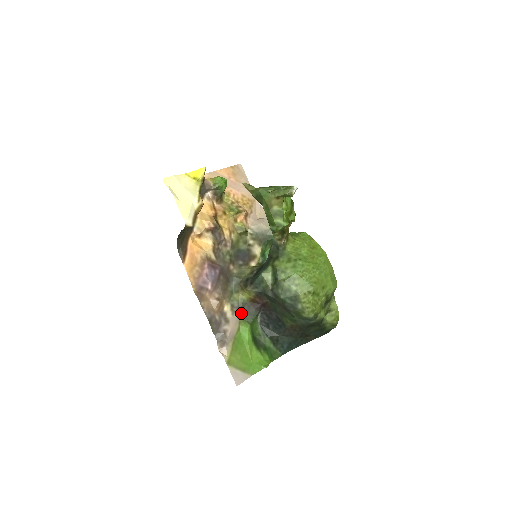
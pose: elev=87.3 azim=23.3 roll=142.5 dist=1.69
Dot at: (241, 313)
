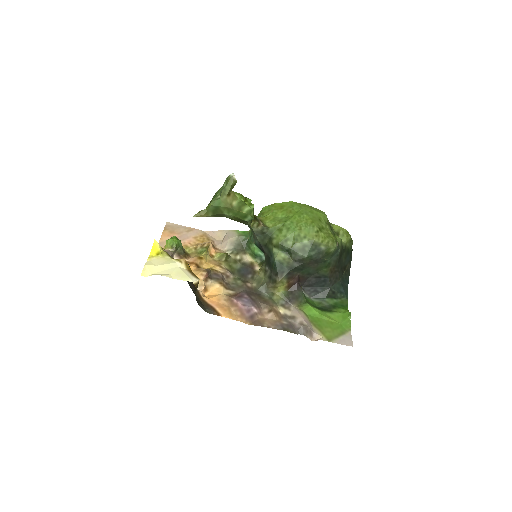
Dot at: (293, 303)
